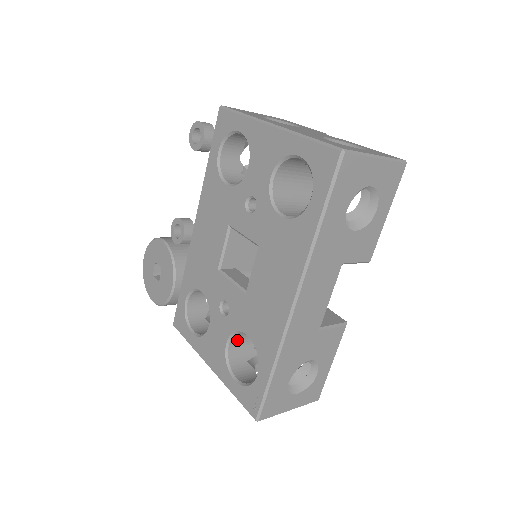
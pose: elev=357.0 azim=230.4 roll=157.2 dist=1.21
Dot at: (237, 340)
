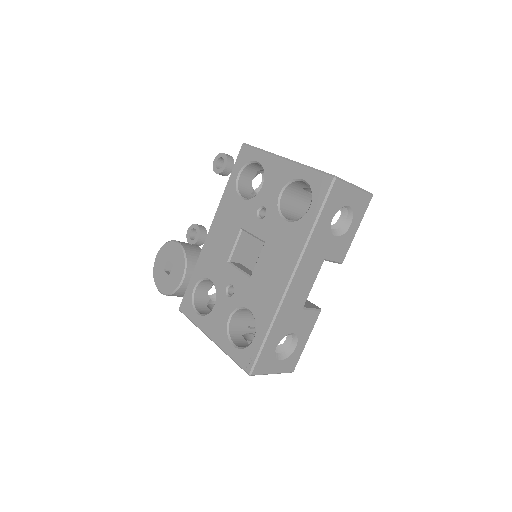
Dot at: (237, 317)
